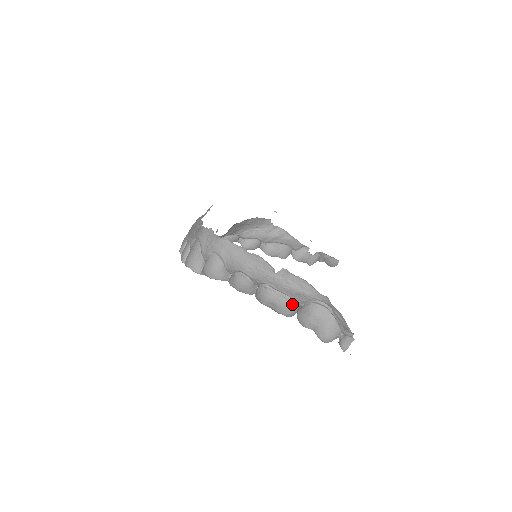
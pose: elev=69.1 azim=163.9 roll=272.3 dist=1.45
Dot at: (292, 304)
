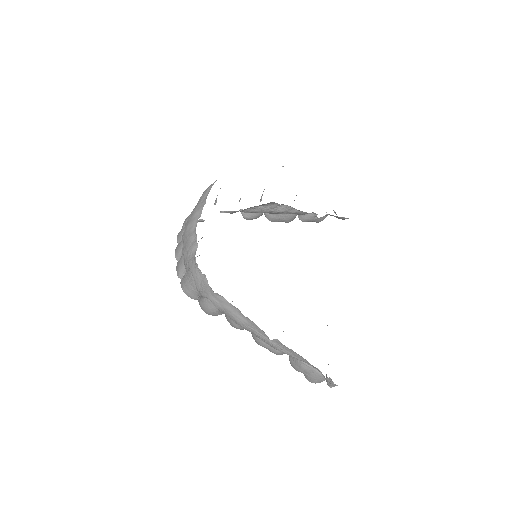
Dot at: occluded
